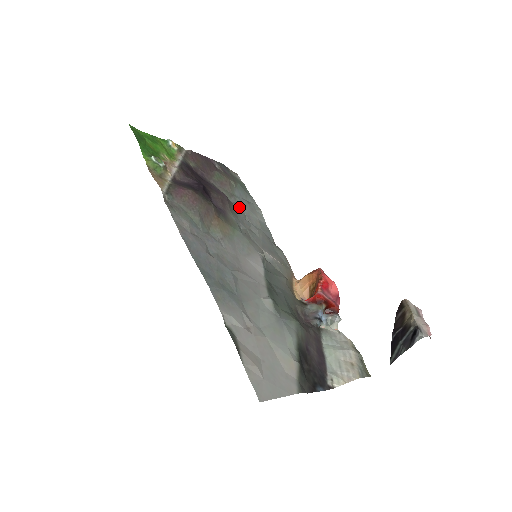
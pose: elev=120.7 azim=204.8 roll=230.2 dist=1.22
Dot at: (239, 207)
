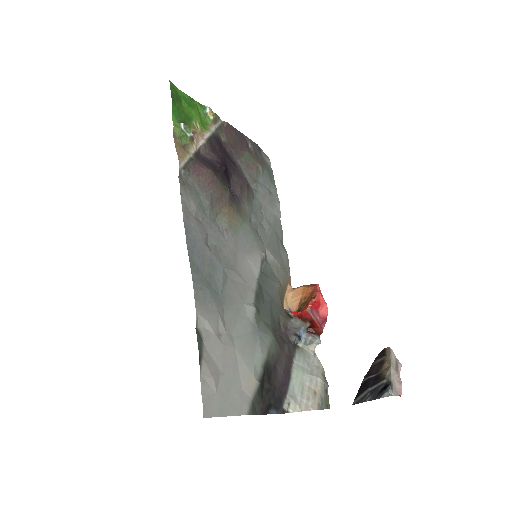
Dot at: (258, 196)
